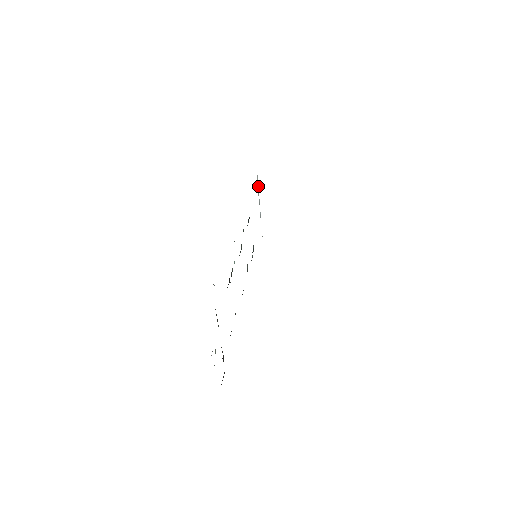
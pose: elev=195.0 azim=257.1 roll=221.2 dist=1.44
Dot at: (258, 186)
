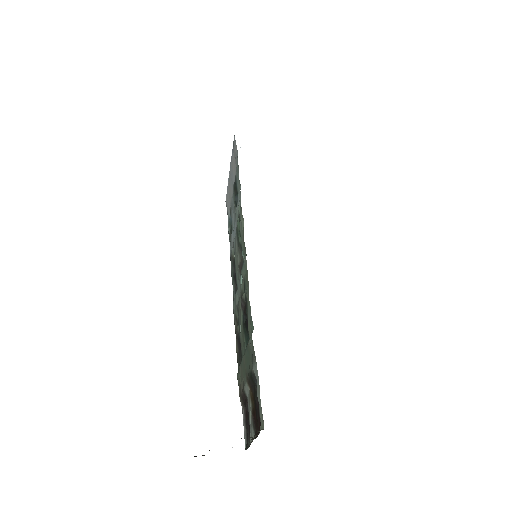
Dot at: occluded
